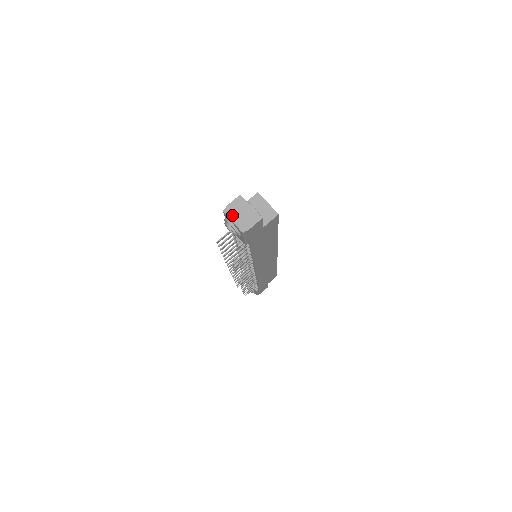
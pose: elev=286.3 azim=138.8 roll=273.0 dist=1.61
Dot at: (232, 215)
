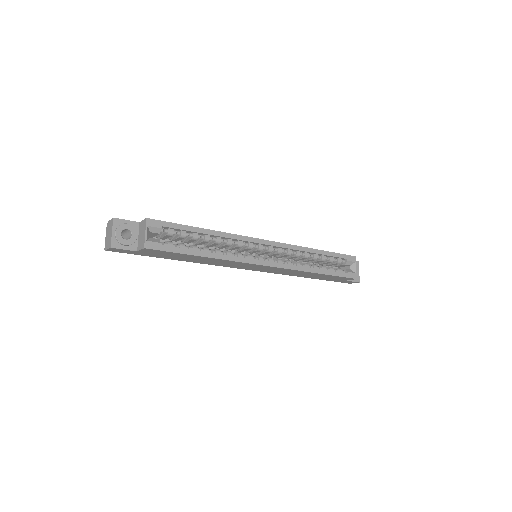
Dot at: (107, 231)
